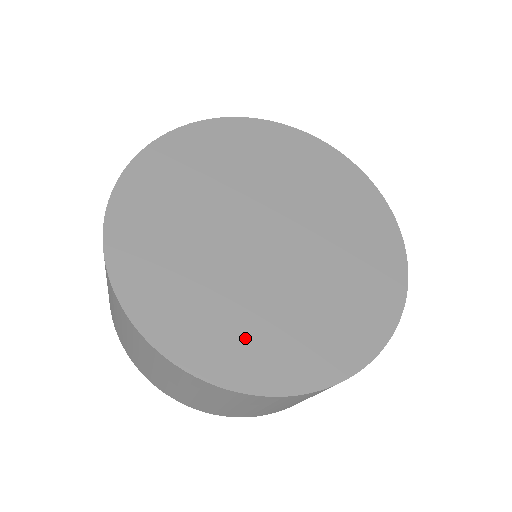
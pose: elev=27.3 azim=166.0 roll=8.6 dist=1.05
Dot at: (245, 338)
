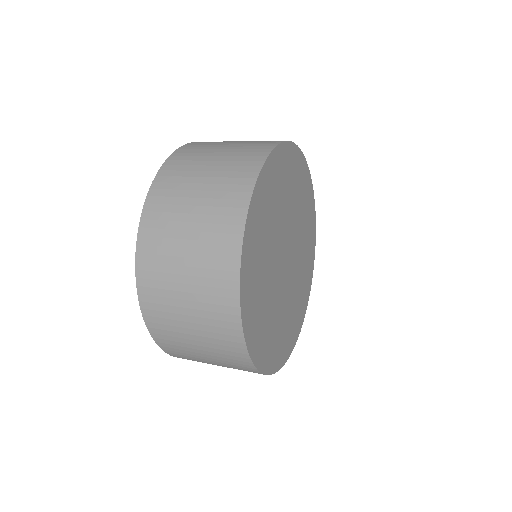
Dot at: (266, 332)
